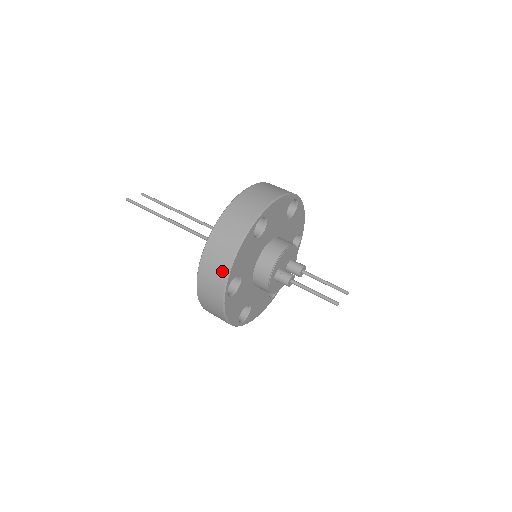
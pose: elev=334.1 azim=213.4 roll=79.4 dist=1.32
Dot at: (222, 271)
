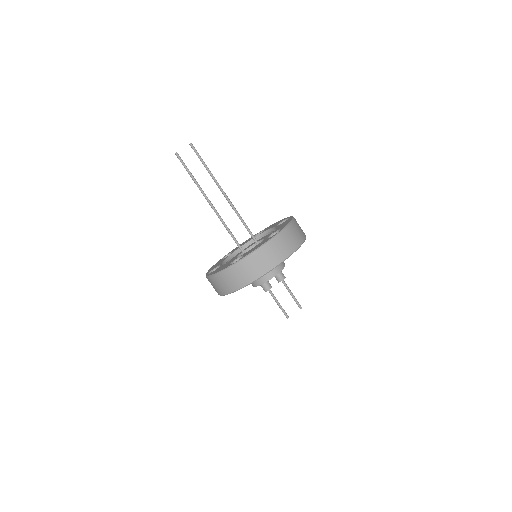
Dot at: (218, 292)
